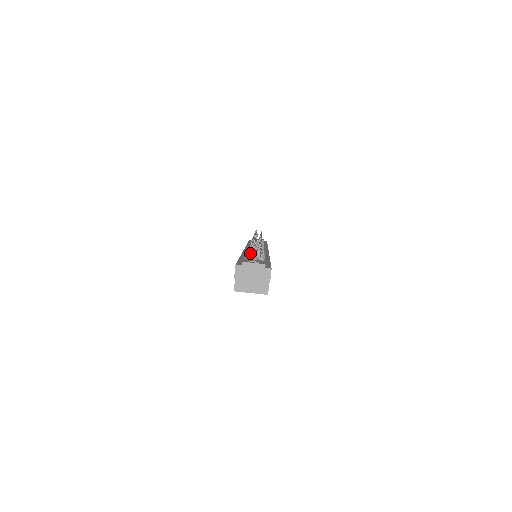
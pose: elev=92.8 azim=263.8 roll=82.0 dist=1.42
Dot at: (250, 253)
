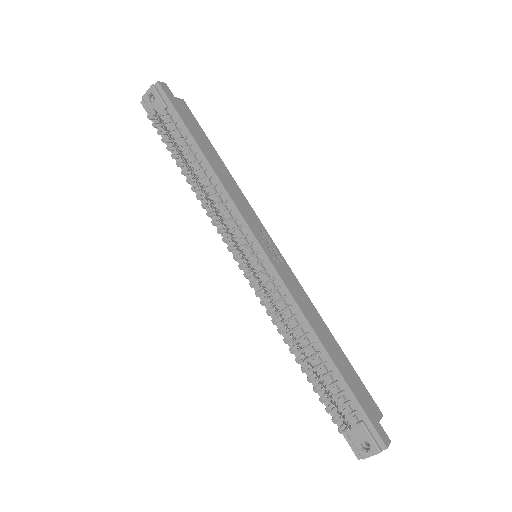
Dot at: (327, 398)
